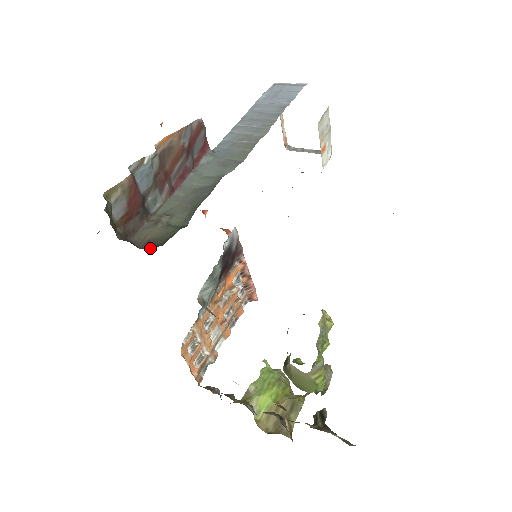
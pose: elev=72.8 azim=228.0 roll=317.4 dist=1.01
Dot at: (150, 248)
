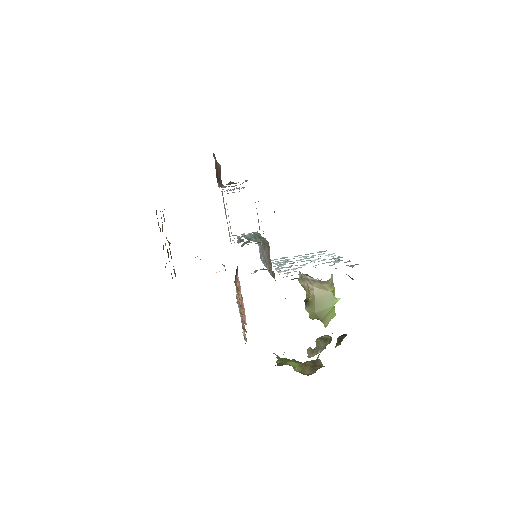
Dot at: occluded
